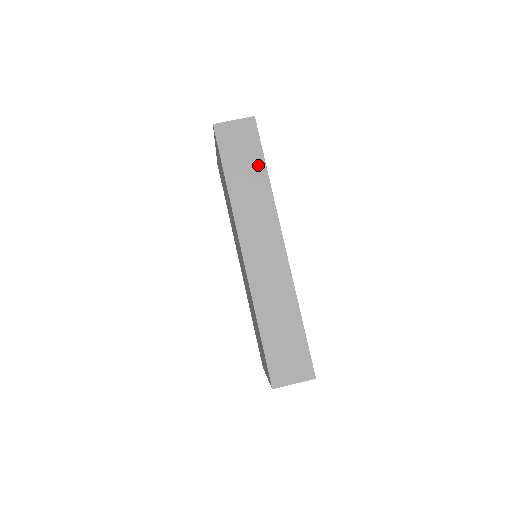
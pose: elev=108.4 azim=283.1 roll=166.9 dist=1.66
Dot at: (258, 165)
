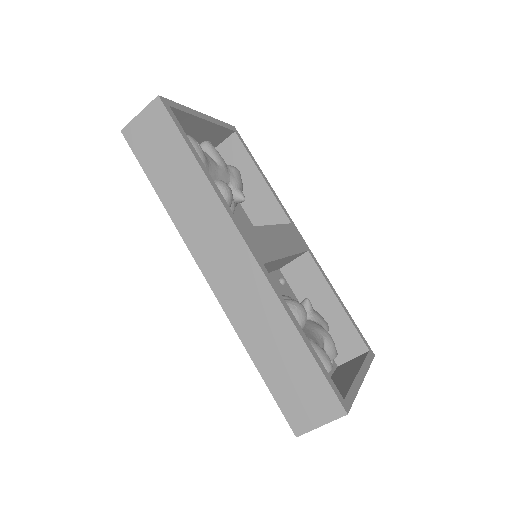
Dot at: (183, 157)
